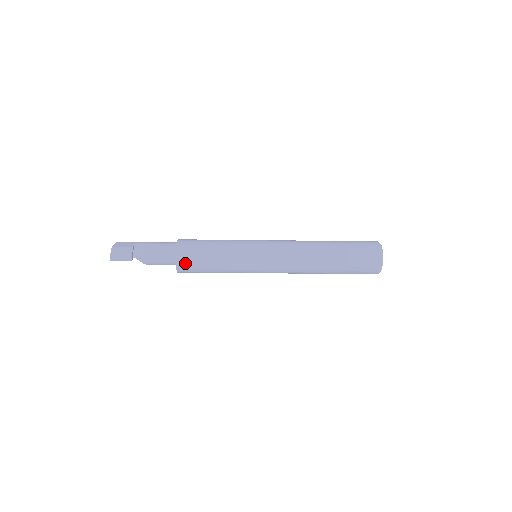
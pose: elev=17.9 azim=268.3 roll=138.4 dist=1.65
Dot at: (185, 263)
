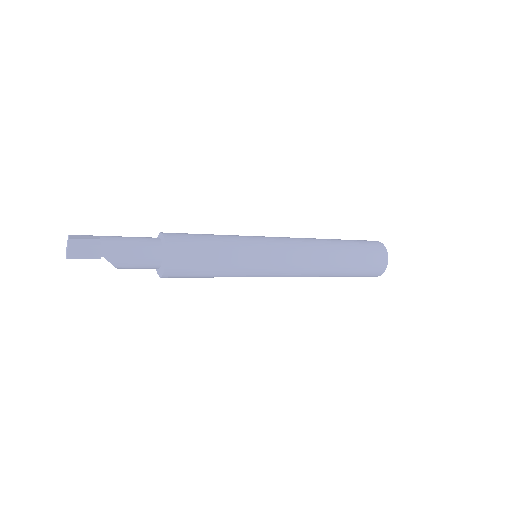
Dot at: (178, 261)
